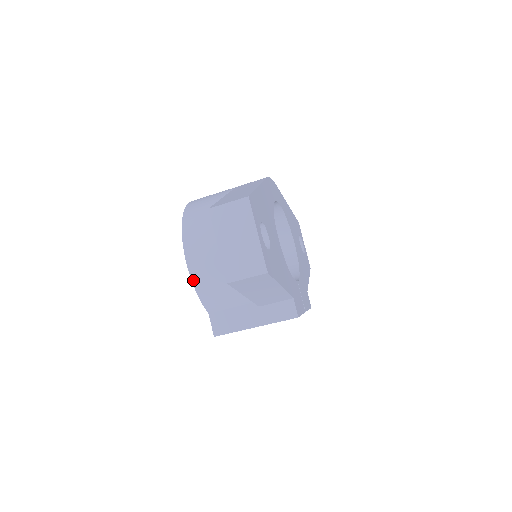
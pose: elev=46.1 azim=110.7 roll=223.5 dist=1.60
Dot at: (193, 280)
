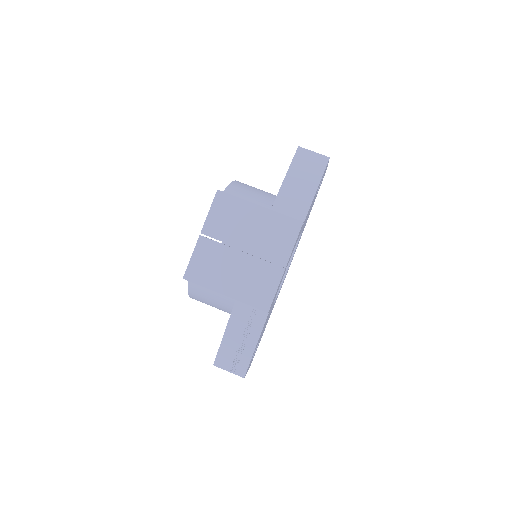
Dot at: (236, 181)
